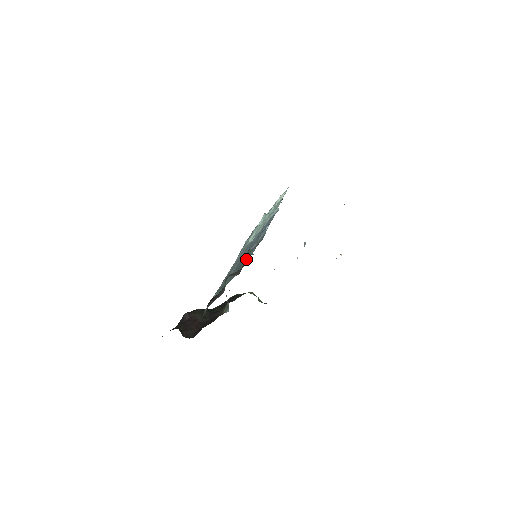
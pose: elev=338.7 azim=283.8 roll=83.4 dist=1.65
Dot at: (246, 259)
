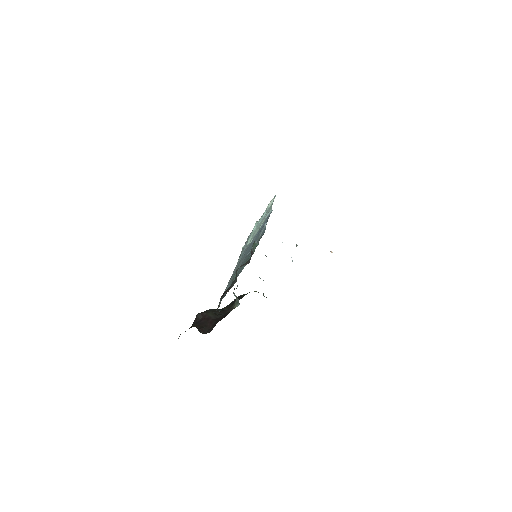
Dot at: occluded
